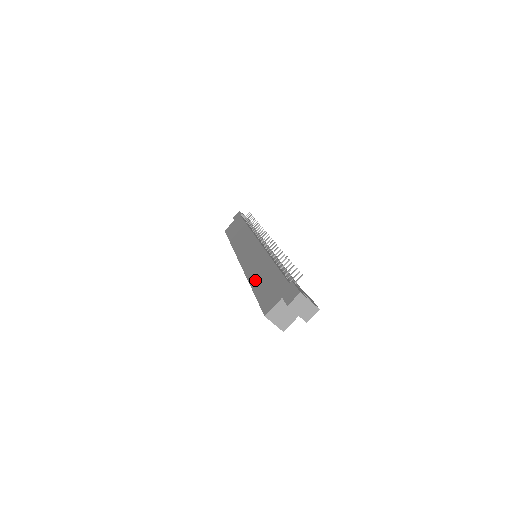
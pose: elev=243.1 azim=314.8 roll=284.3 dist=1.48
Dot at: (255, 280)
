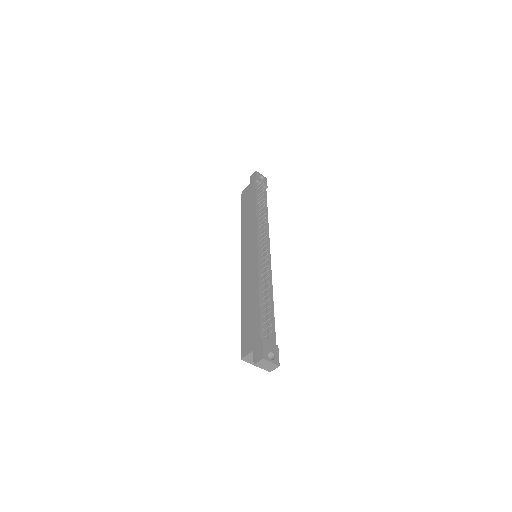
Dot at: (244, 304)
